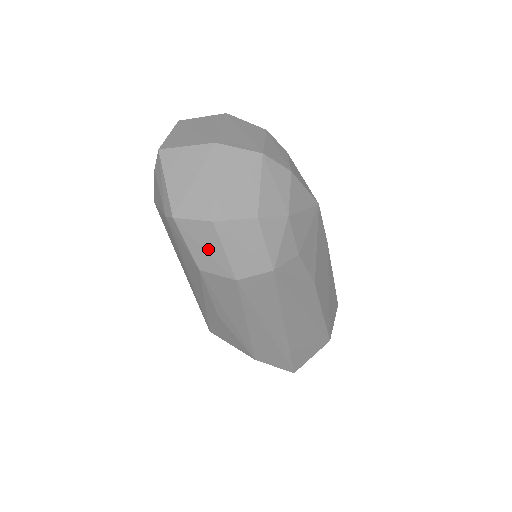
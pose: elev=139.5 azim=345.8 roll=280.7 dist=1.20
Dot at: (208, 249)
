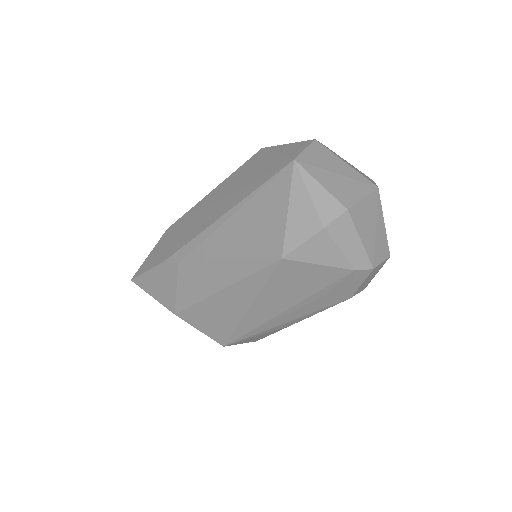
Dot at: (370, 278)
